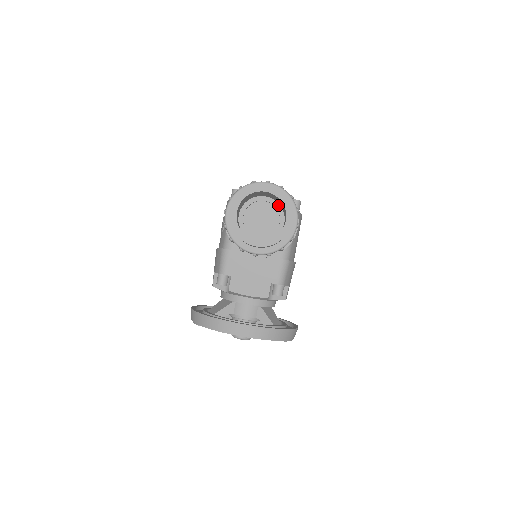
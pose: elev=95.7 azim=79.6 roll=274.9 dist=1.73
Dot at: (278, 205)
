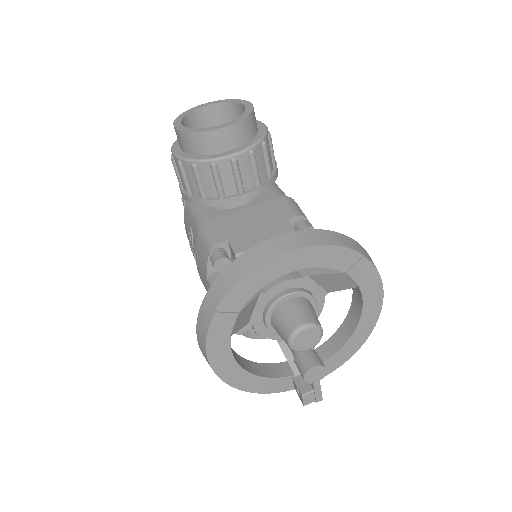
Dot at: occluded
